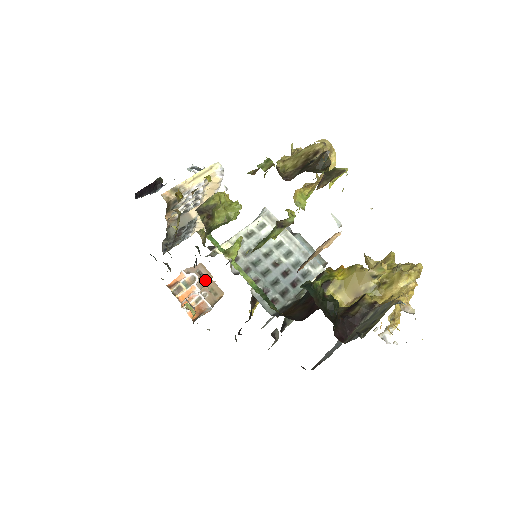
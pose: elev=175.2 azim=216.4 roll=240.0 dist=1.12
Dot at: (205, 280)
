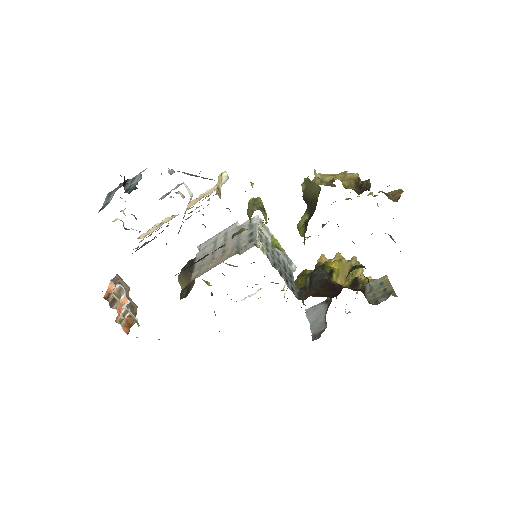
Dot at: (127, 292)
